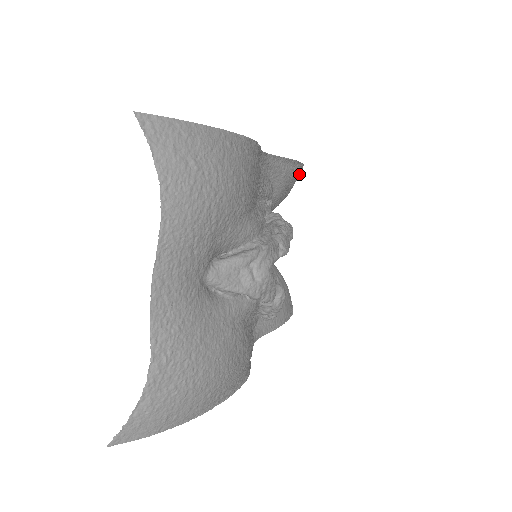
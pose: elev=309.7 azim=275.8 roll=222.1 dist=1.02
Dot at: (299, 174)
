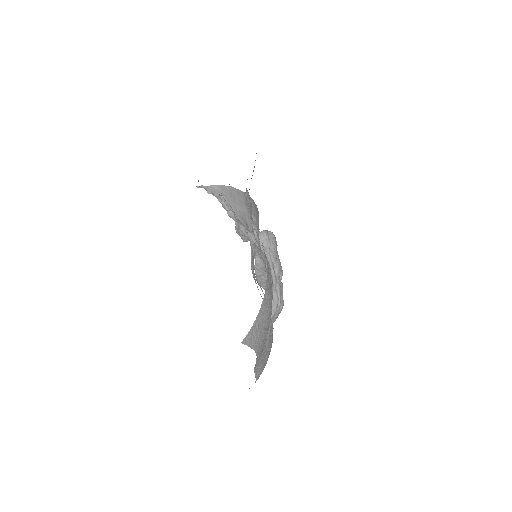
Dot at: occluded
